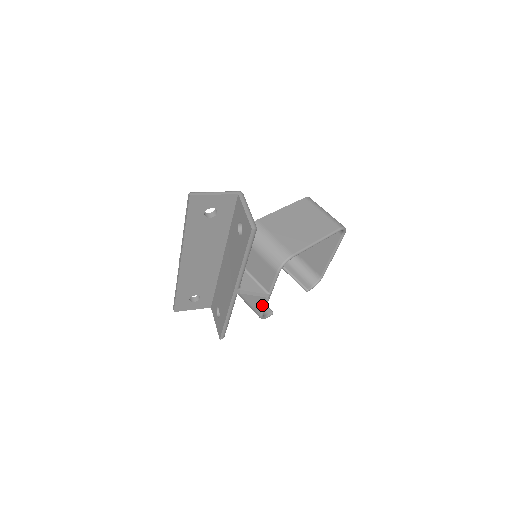
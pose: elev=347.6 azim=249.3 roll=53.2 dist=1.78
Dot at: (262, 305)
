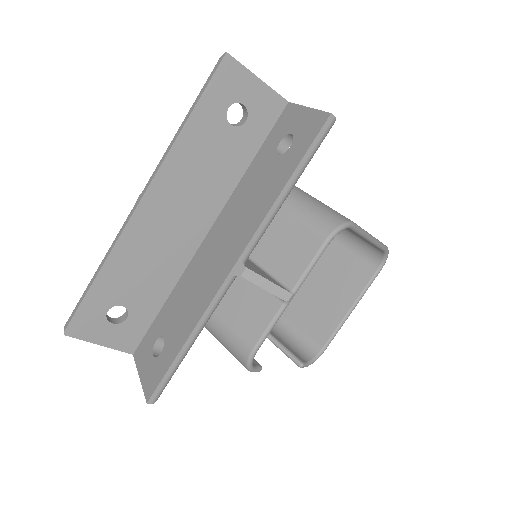
Dot at: (265, 324)
